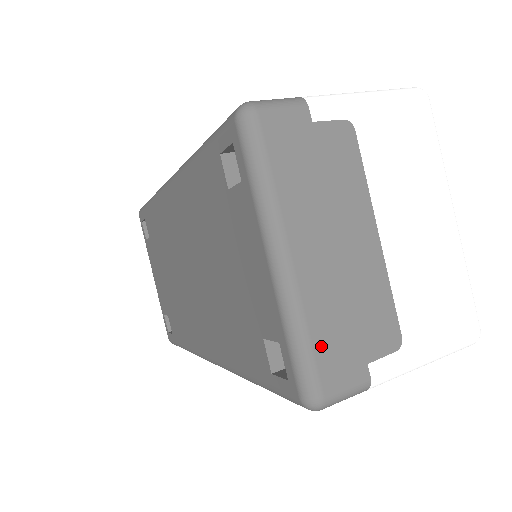
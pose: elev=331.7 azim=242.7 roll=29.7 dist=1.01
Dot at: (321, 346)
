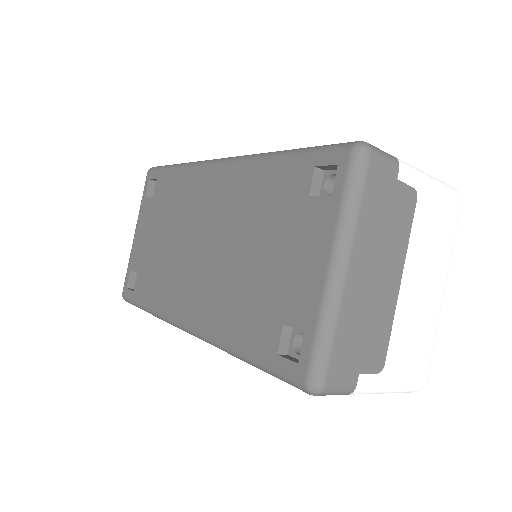
Dot at: (339, 346)
